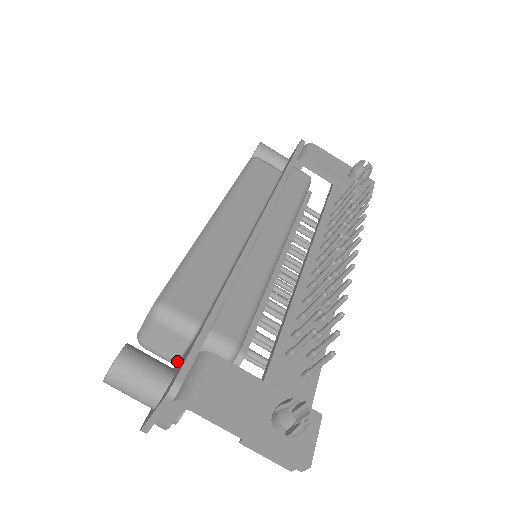
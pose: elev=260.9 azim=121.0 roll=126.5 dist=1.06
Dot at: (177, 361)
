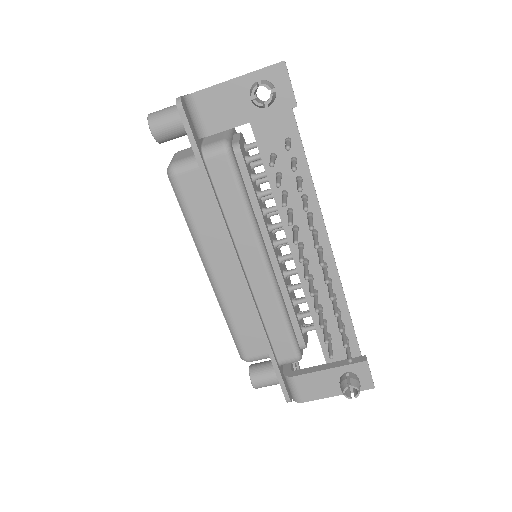
Dot at: occluded
